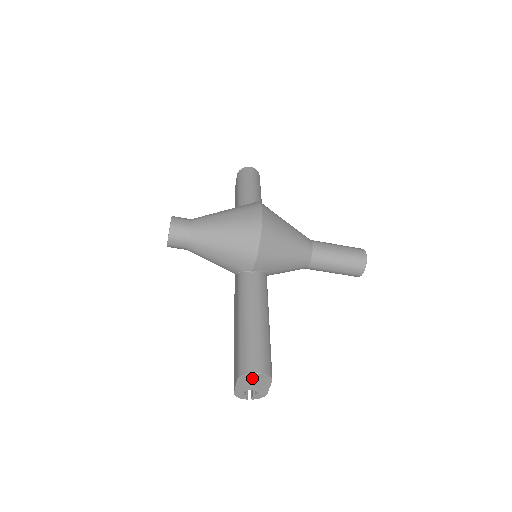
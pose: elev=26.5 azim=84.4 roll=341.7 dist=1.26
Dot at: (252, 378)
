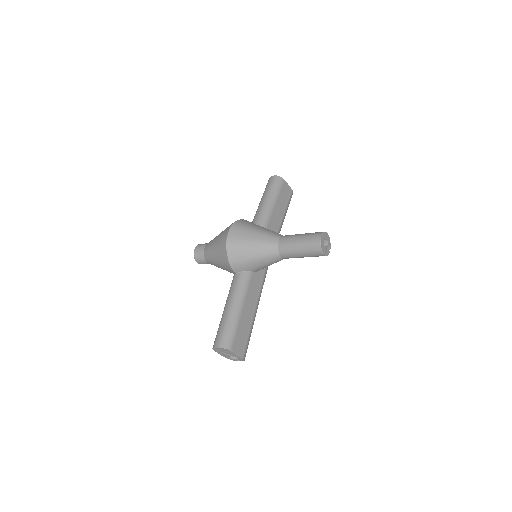
Dot at: (219, 350)
